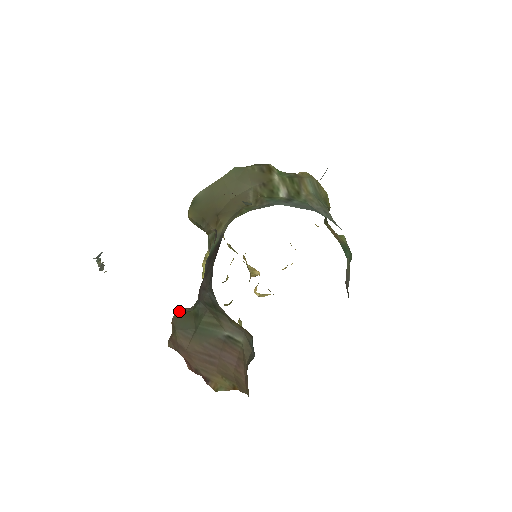
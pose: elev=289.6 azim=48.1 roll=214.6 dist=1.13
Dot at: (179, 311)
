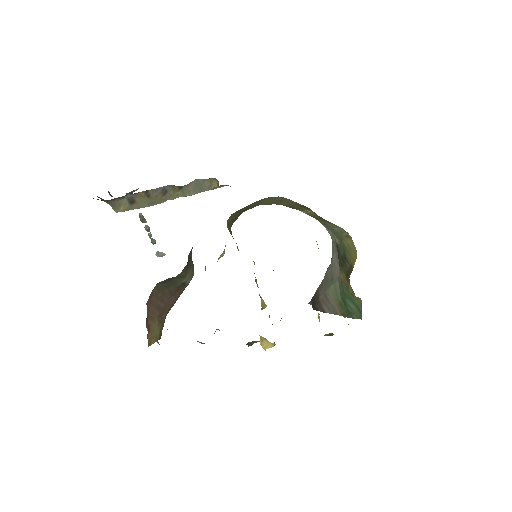
Dot at: (172, 277)
